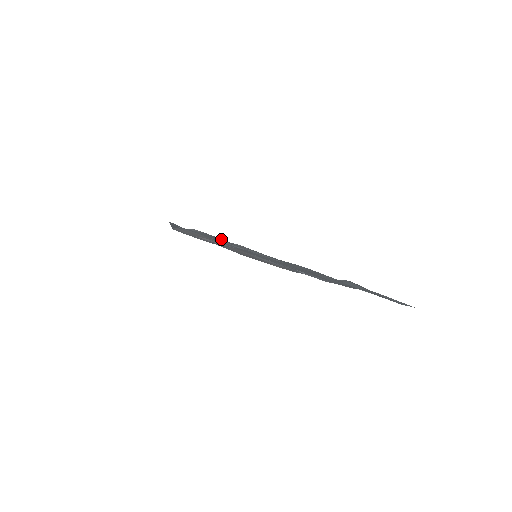
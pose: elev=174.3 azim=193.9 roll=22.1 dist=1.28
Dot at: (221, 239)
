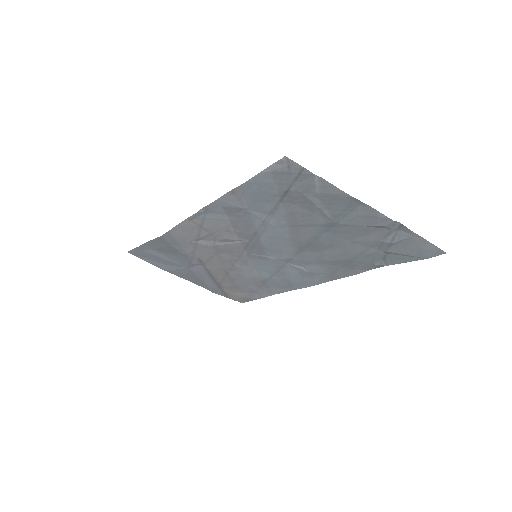
Dot at: (303, 173)
